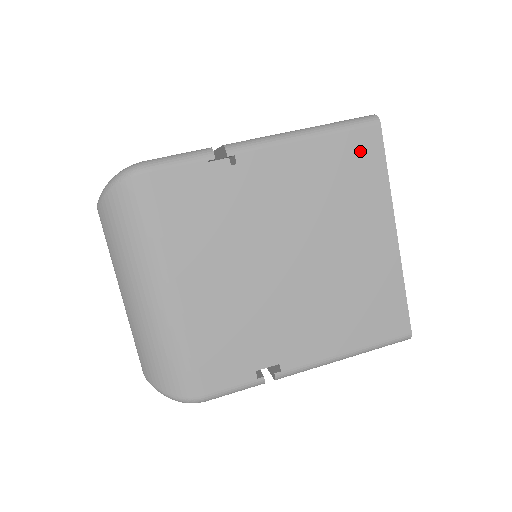
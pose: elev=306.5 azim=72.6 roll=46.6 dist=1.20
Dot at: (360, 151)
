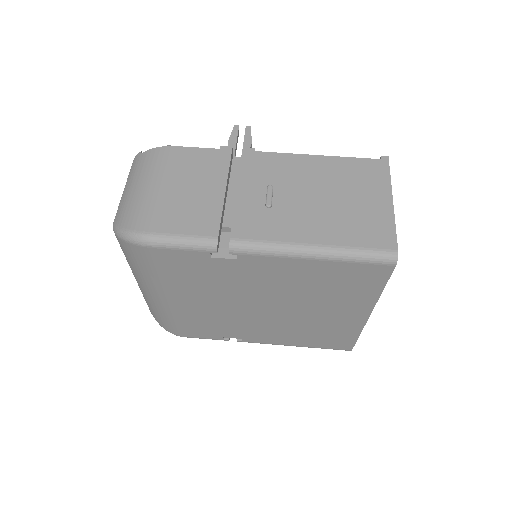
Dot at: (363, 275)
